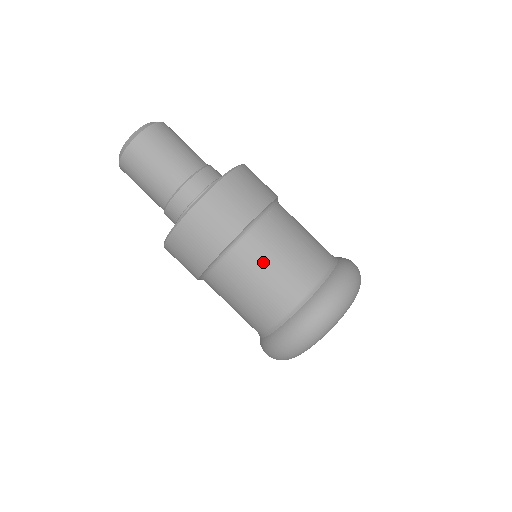
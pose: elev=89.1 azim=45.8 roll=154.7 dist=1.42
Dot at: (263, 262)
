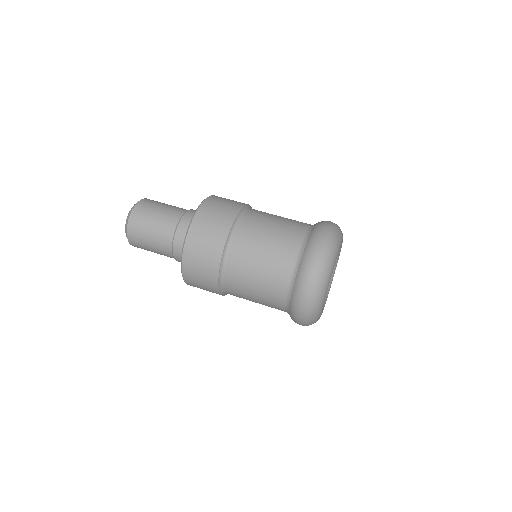
Dot at: (253, 253)
